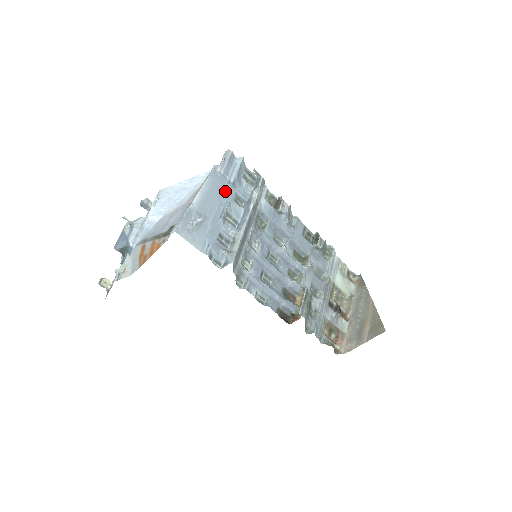
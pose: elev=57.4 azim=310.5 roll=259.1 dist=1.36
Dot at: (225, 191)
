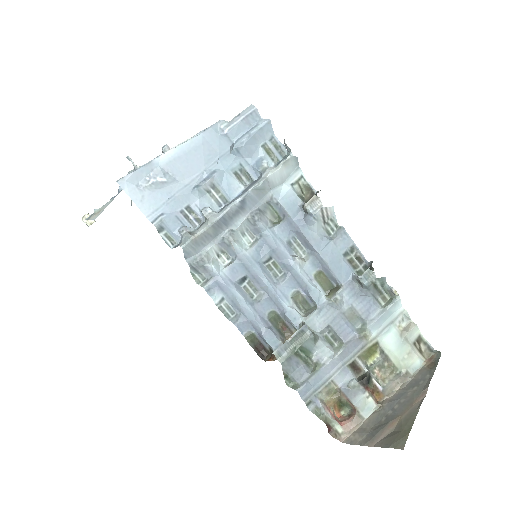
Dot at: (222, 156)
